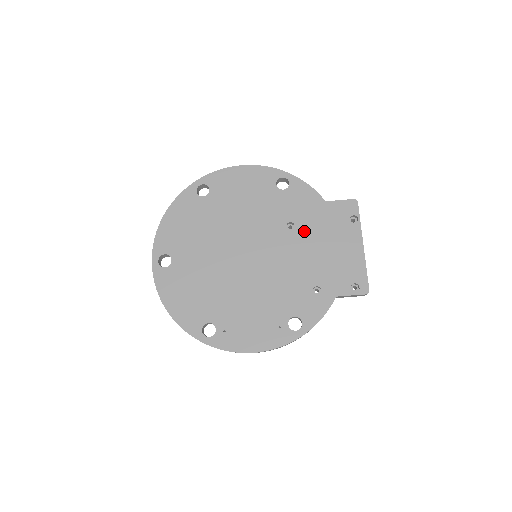
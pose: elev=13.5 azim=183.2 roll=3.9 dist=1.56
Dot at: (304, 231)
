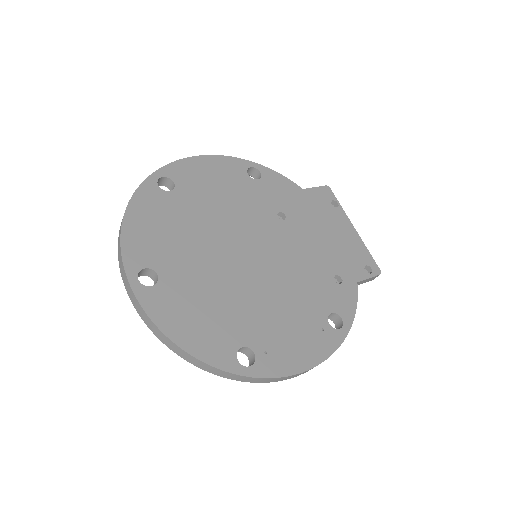
Dot at: (297, 220)
